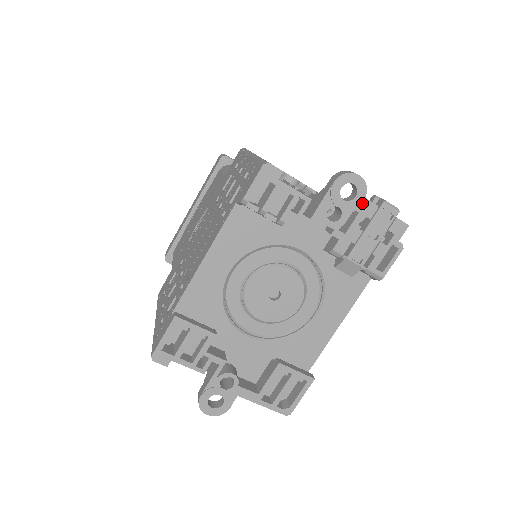
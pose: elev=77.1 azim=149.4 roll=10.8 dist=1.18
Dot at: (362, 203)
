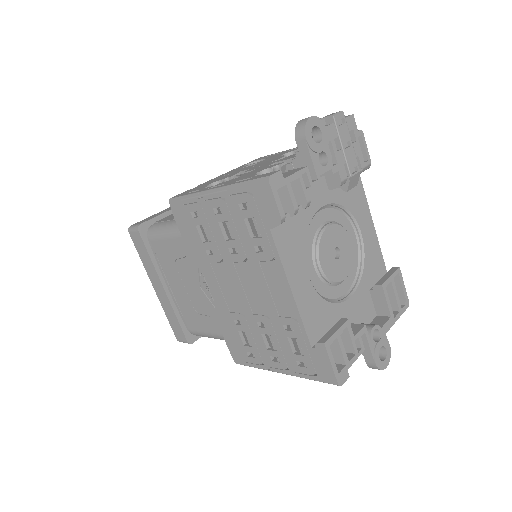
Dot at: (327, 132)
